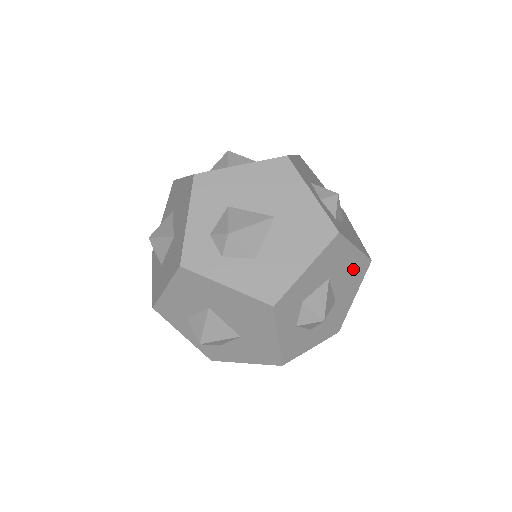
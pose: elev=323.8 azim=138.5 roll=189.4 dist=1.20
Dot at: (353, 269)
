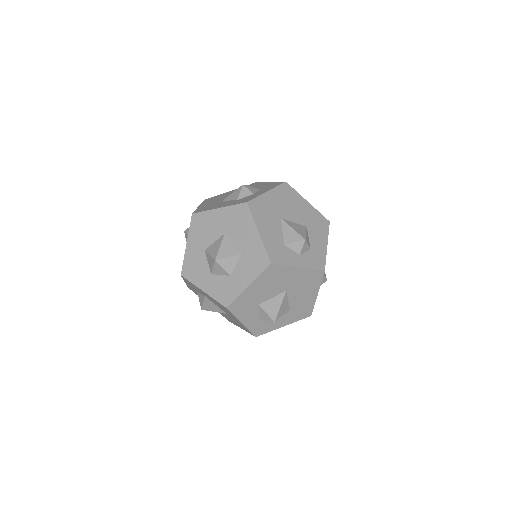
Dot at: occluded
